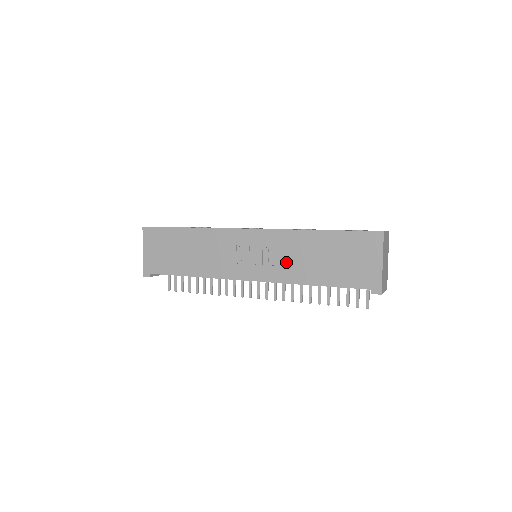
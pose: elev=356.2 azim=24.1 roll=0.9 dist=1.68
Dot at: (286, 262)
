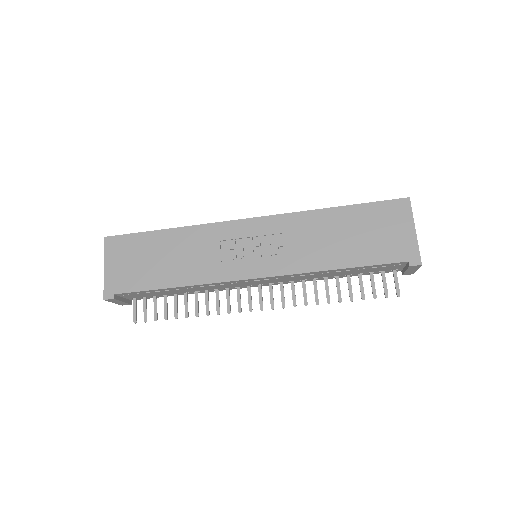
Dot at: (301, 248)
